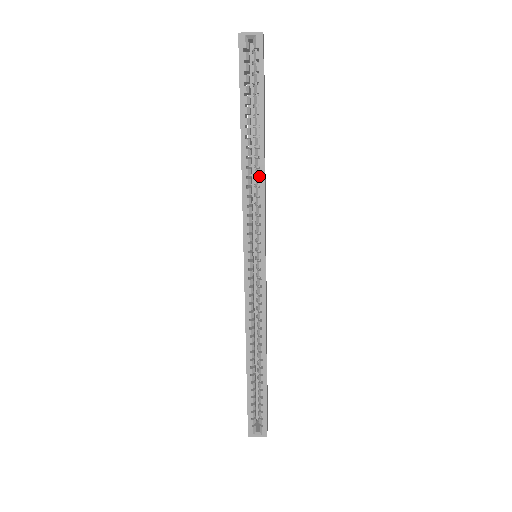
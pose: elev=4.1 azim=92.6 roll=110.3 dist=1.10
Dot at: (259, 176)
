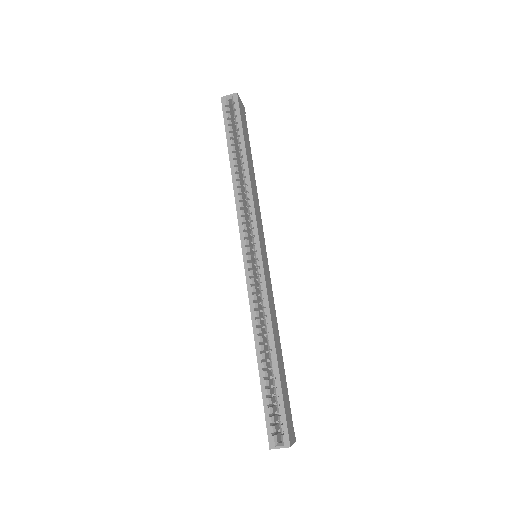
Dot at: occluded
